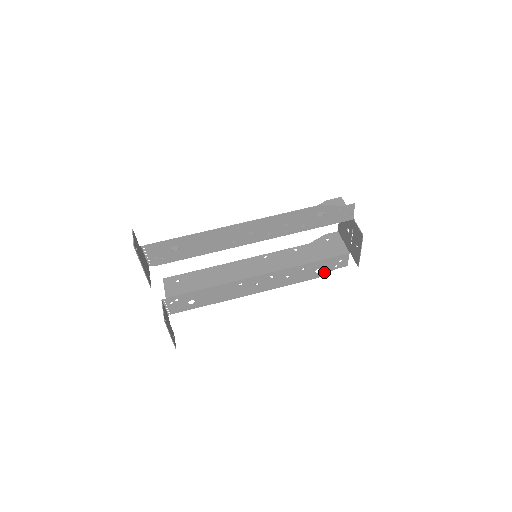
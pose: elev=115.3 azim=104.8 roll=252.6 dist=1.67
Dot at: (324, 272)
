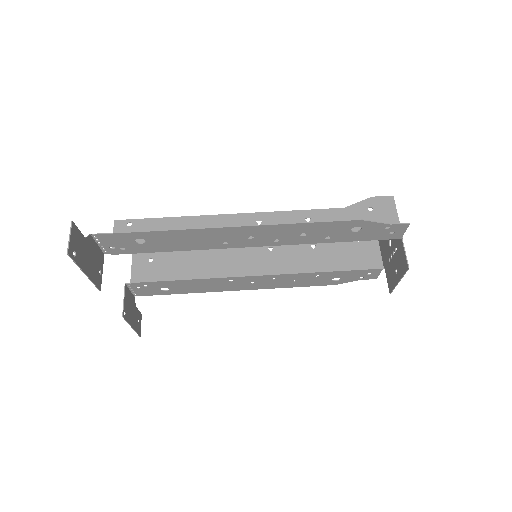
Dot at: (344, 281)
